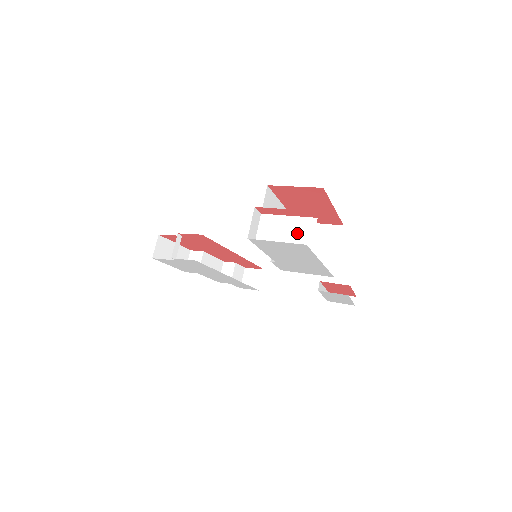
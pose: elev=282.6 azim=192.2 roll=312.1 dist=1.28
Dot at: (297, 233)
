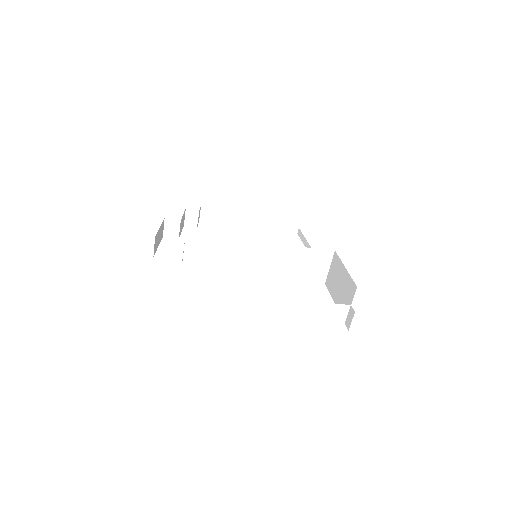
Dot at: (337, 314)
